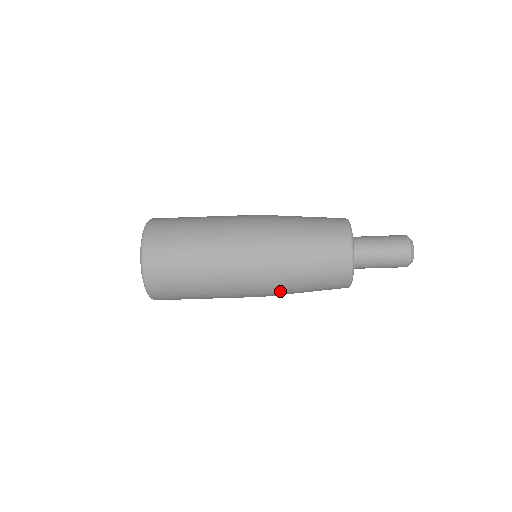
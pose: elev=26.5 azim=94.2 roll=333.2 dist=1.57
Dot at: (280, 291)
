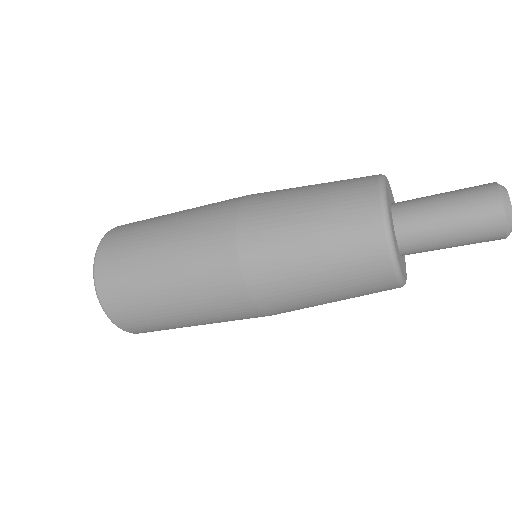
Dot at: (284, 300)
